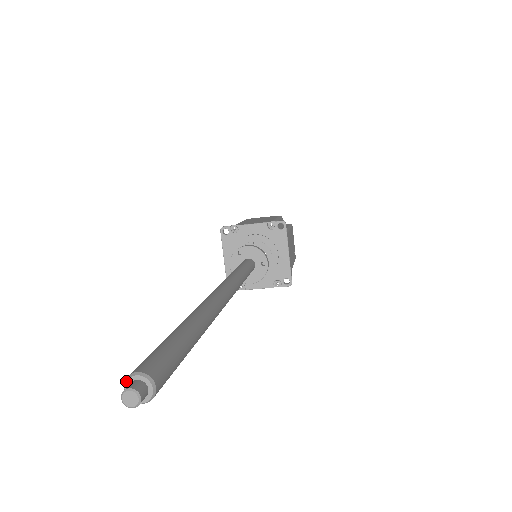
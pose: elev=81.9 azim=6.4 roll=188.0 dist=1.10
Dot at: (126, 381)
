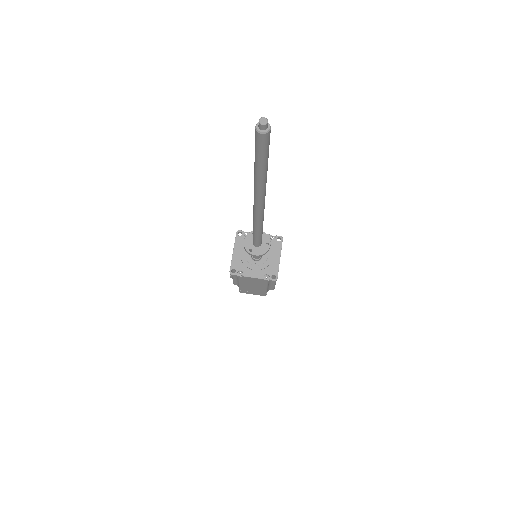
Dot at: (258, 122)
